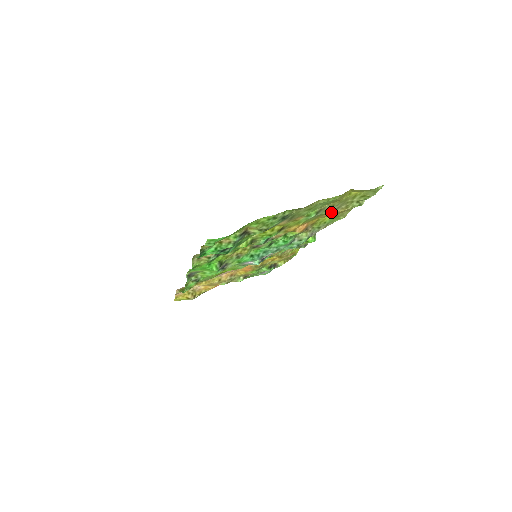
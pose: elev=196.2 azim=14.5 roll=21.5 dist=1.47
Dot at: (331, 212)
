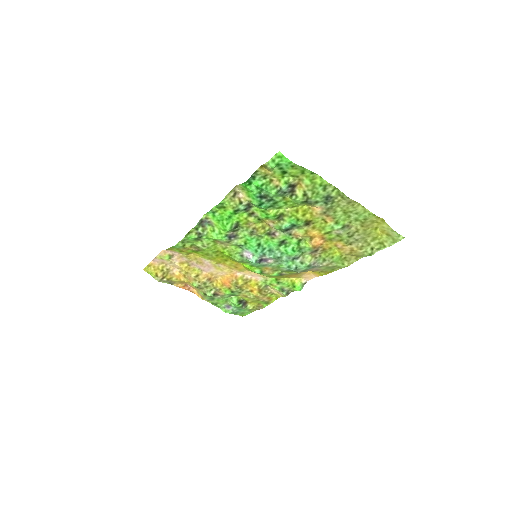
Dot at: (348, 242)
